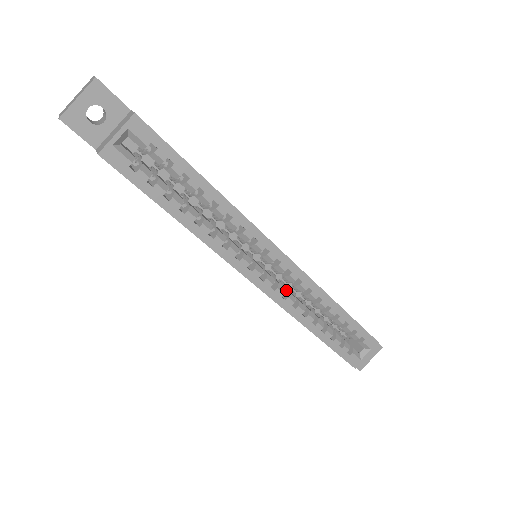
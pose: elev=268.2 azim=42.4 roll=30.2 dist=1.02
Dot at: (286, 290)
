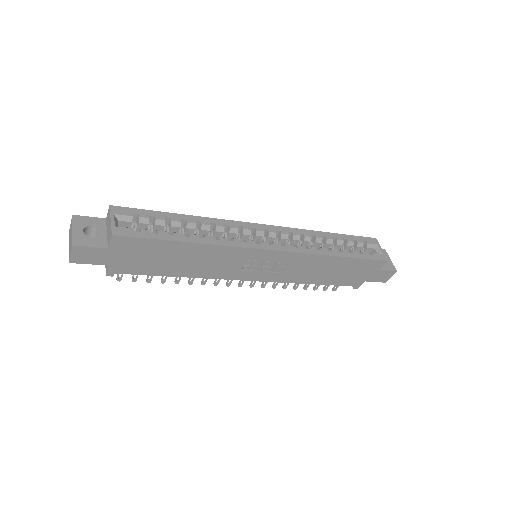
Dot at: occluded
